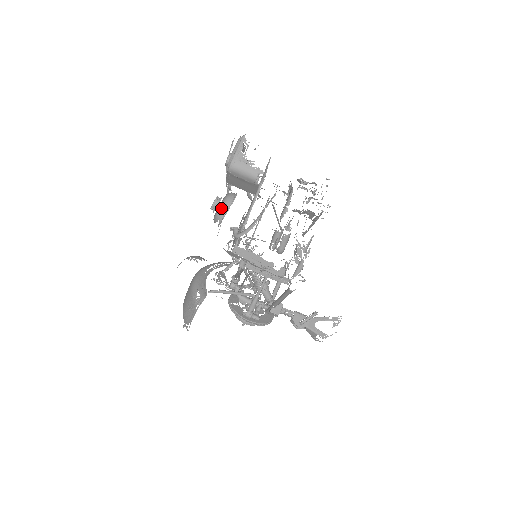
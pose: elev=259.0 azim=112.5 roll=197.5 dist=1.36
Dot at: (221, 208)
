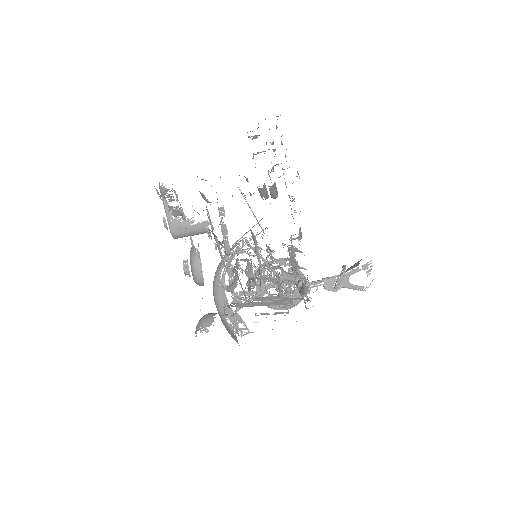
Dot at: (195, 278)
